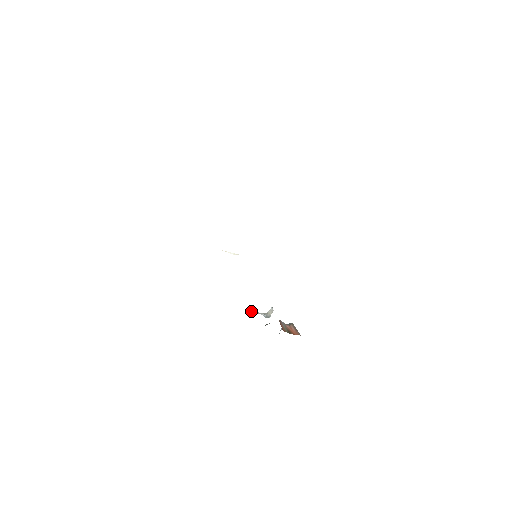
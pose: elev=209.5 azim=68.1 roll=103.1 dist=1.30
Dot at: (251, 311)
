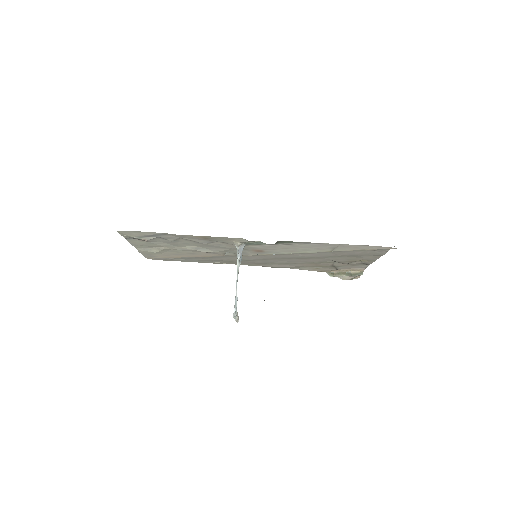
Dot at: (241, 259)
